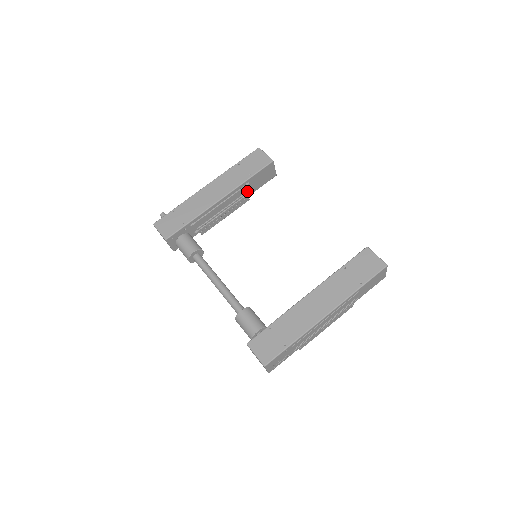
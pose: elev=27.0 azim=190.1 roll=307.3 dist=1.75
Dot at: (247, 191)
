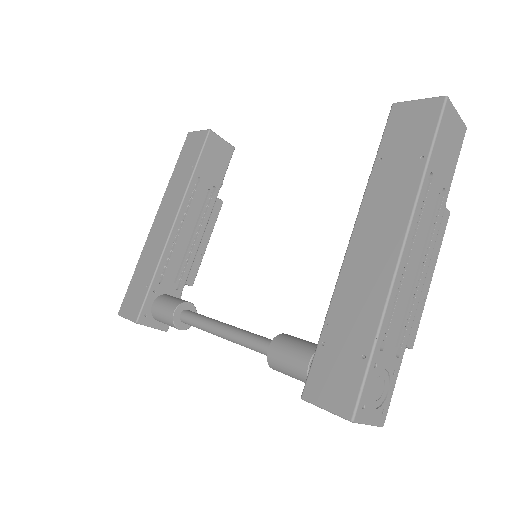
Dot at: (208, 191)
